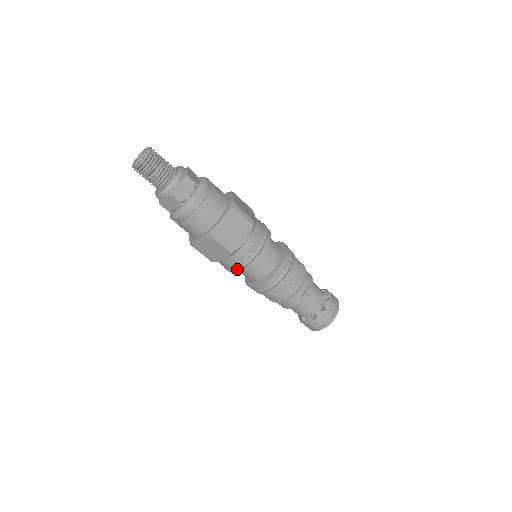
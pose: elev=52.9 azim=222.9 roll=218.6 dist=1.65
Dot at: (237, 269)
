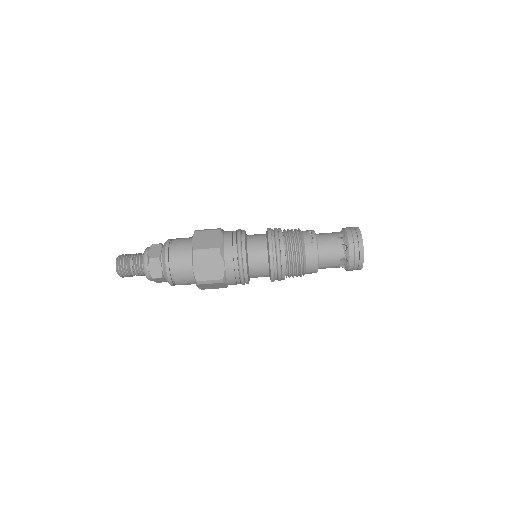
Dot at: (240, 263)
